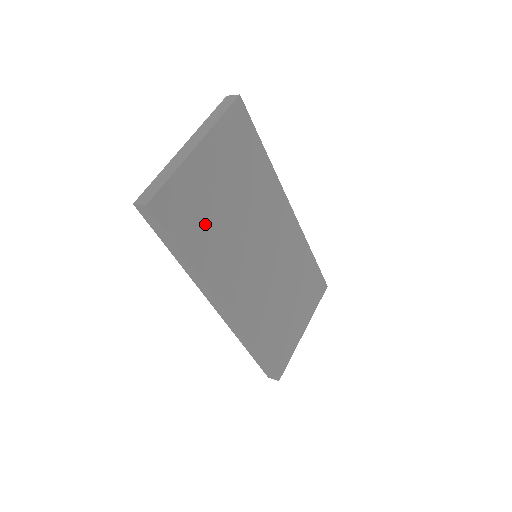
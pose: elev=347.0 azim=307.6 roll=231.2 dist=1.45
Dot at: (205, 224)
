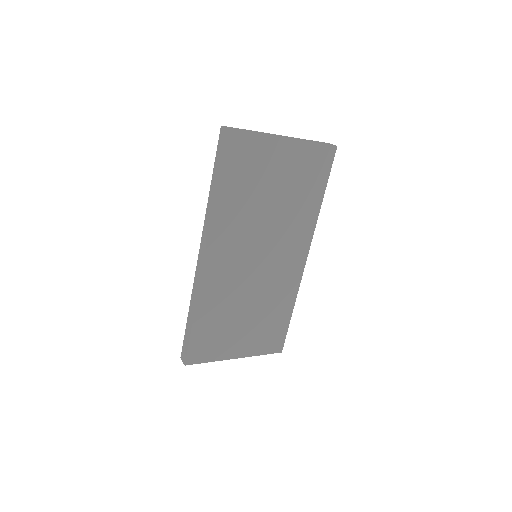
Dot at: (247, 186)
